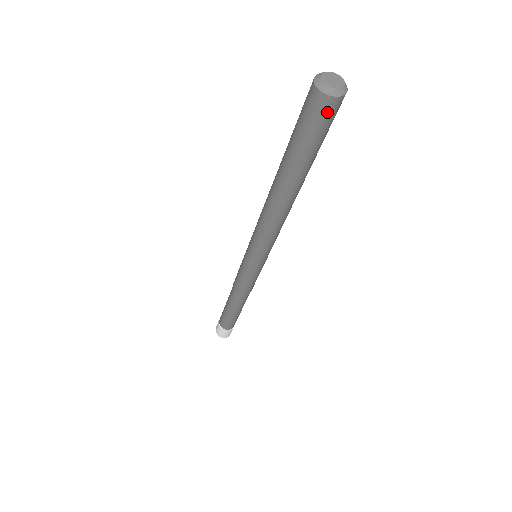
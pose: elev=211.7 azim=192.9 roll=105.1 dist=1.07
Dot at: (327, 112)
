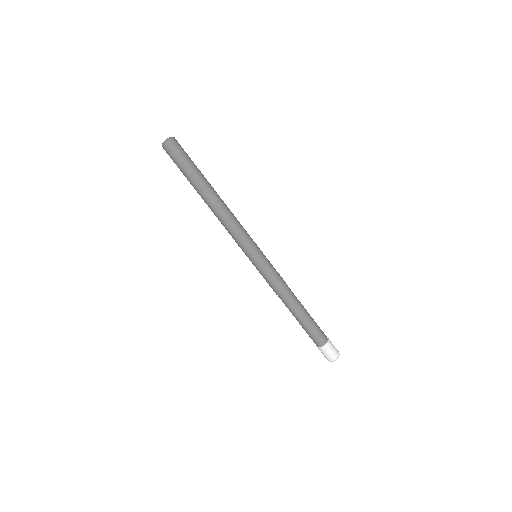
Dot at: (170, 151)
